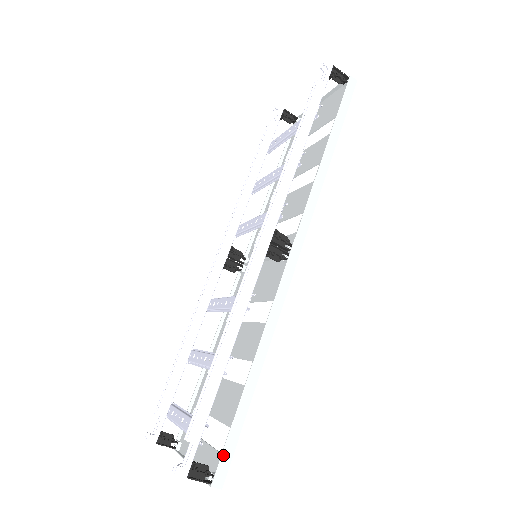
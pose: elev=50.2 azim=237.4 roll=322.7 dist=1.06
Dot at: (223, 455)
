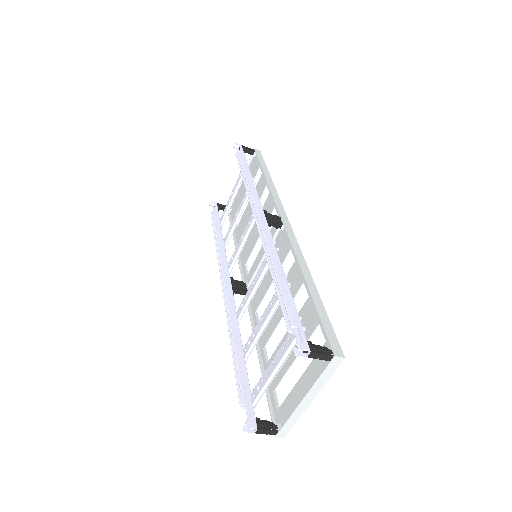
Dot at: (327, 334)
